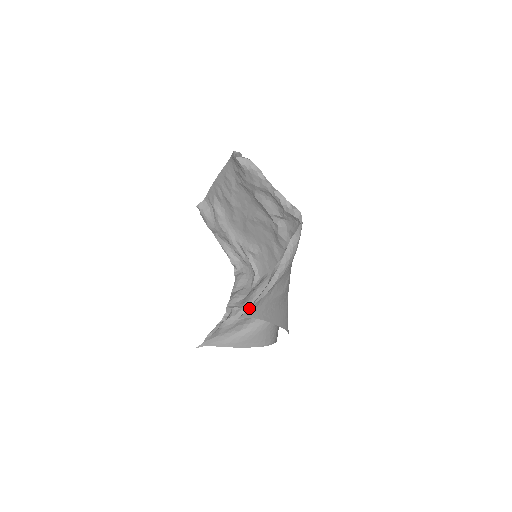
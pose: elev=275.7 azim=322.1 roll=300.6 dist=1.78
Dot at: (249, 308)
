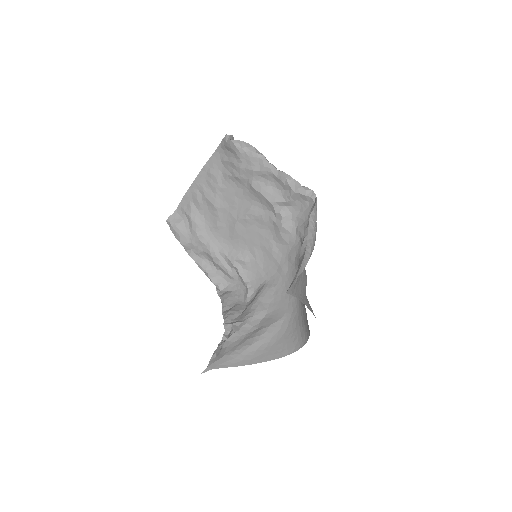
Dot at: (292, 283)
